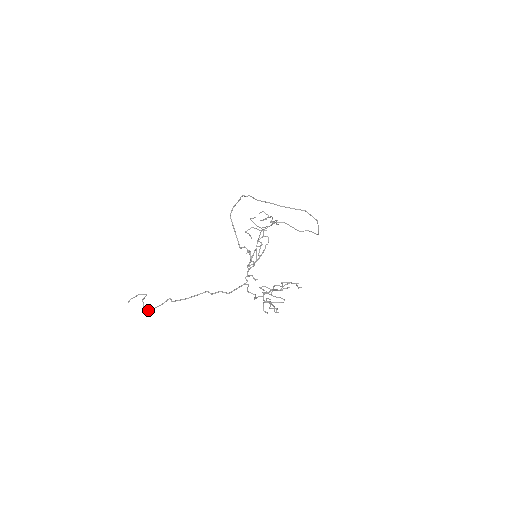
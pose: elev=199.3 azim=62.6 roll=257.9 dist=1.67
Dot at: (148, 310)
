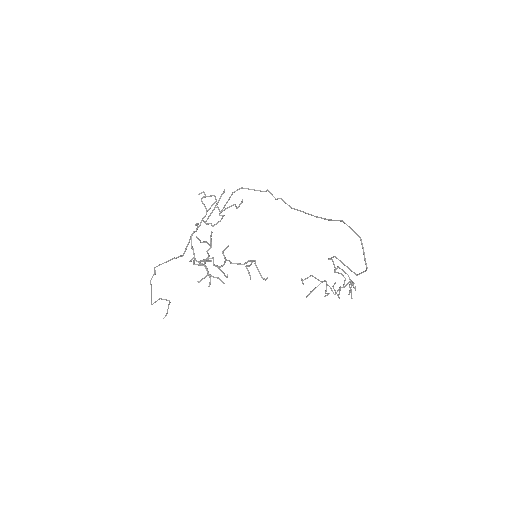
Dot at: (151, 300)
